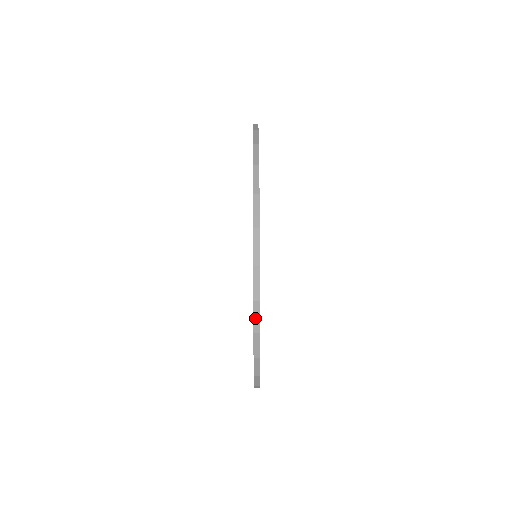
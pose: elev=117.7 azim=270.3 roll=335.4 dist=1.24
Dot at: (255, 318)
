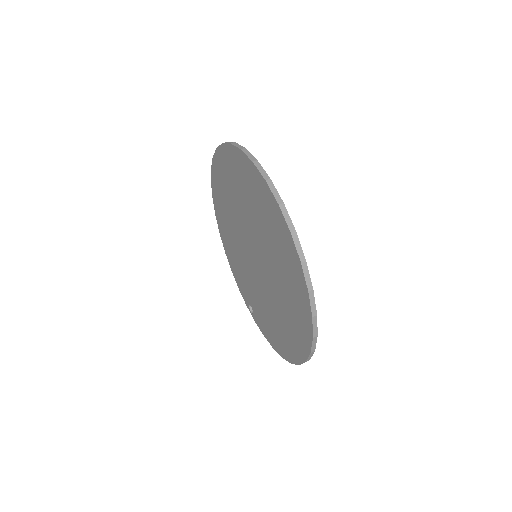
Dot at: (286, 219)
